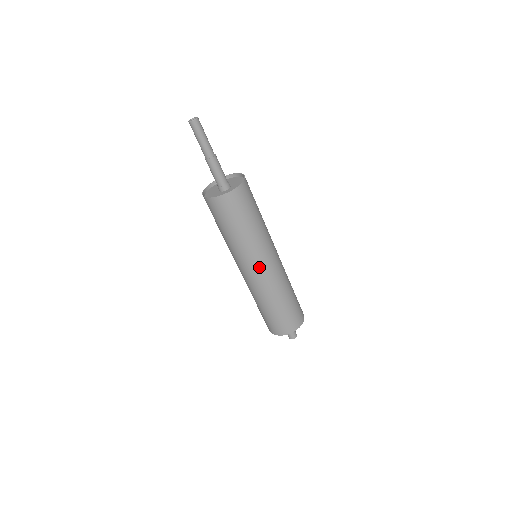
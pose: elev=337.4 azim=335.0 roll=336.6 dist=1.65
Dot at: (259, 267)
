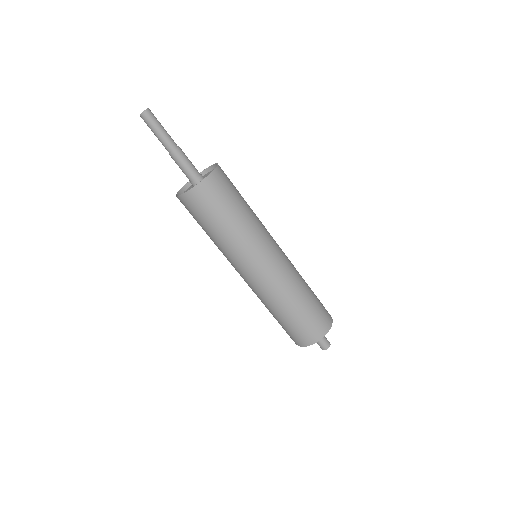
Dot at: (272, 253)
